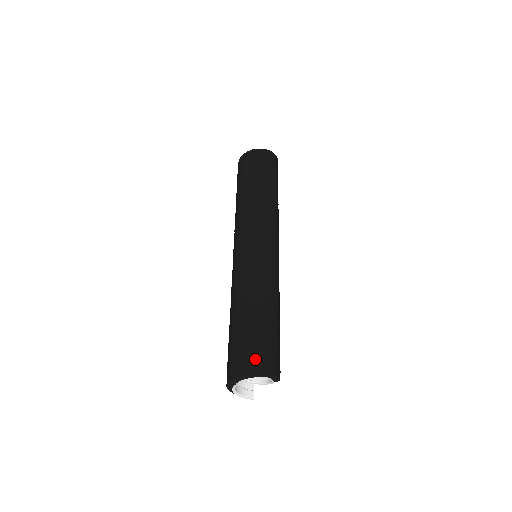
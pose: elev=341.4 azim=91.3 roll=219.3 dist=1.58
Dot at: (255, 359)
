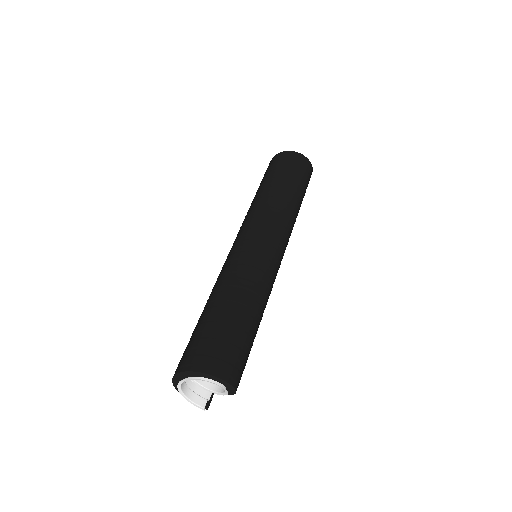
Dot at: (204, 355)
